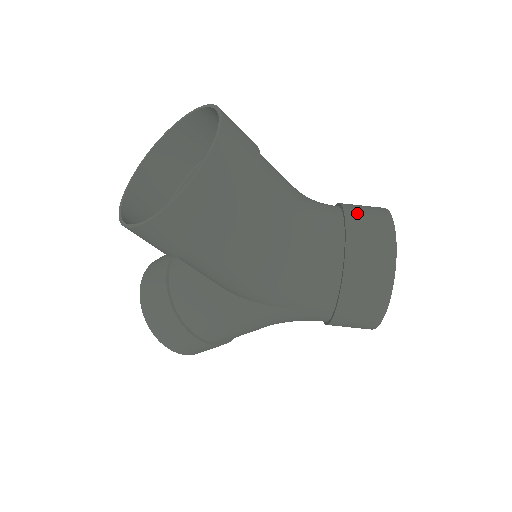
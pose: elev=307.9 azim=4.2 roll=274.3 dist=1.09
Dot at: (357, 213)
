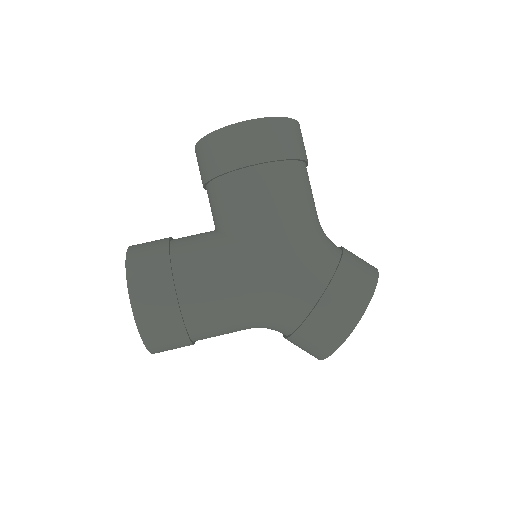
Dot at: occluded
